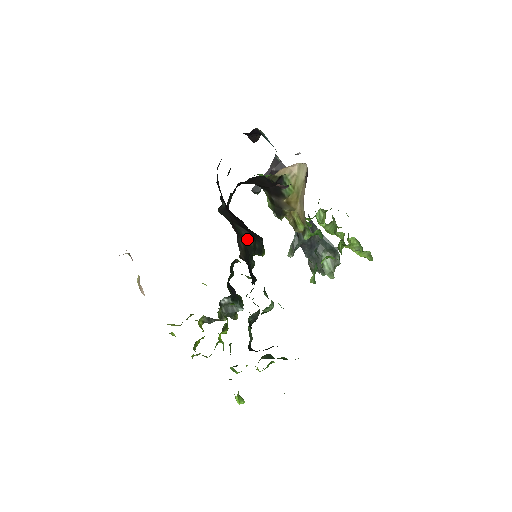
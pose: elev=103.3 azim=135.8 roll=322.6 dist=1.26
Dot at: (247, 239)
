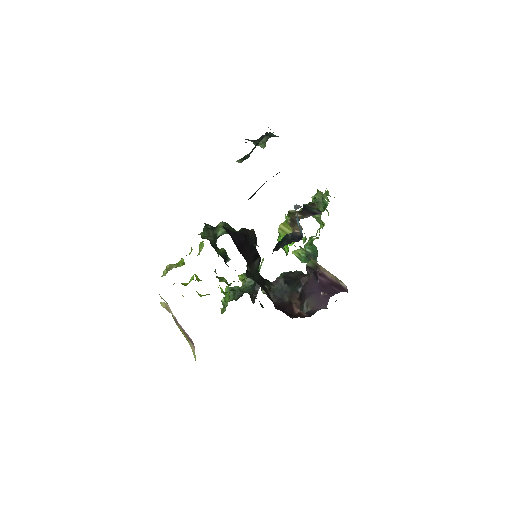
Dot at: occluded
